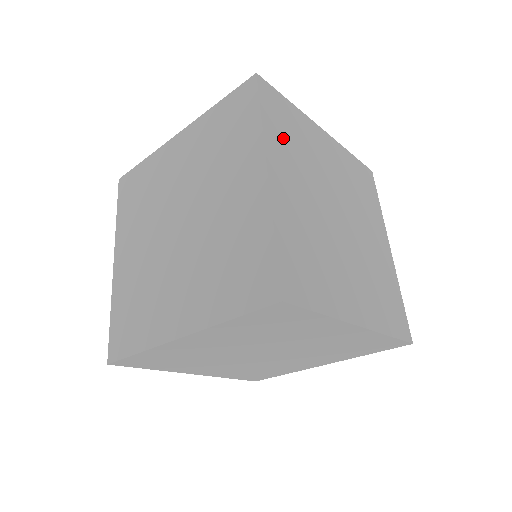
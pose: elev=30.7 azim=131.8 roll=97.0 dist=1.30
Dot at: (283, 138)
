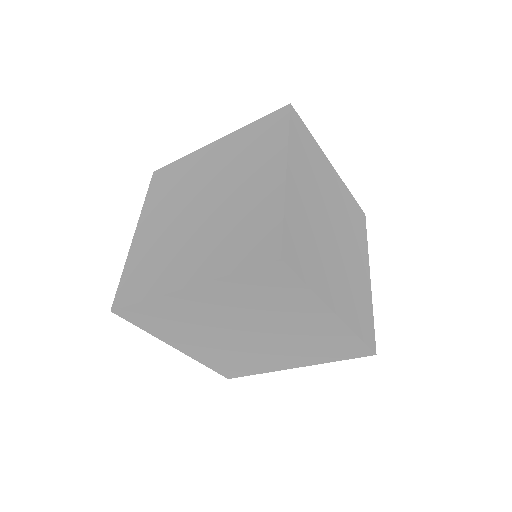
Dot at: (302, 155)
